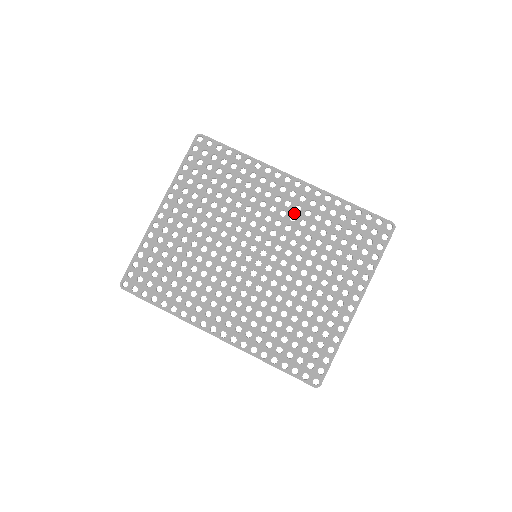
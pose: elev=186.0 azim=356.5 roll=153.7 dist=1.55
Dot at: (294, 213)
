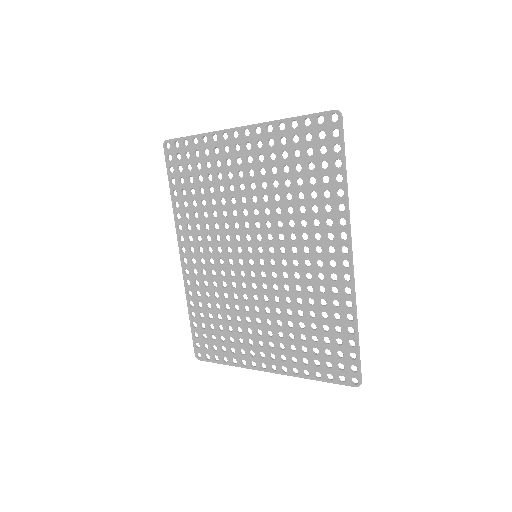
Dot at: (314, 275)
